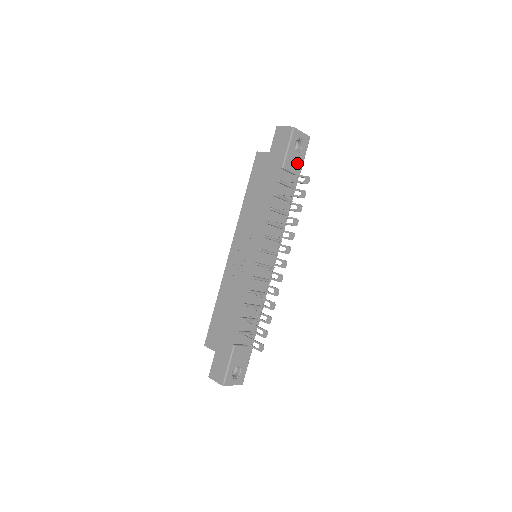
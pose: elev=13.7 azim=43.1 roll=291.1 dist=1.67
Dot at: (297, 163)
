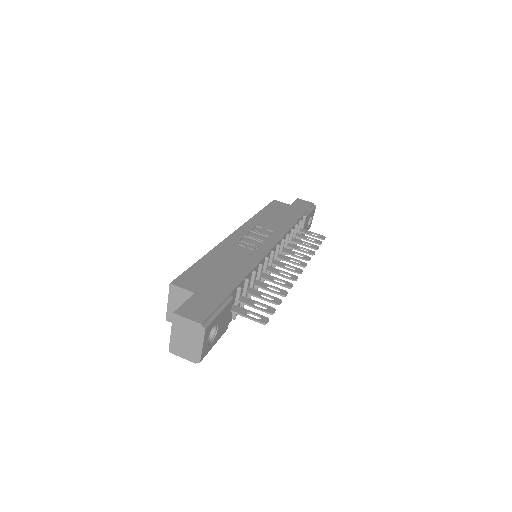
Dot at: (305, 229)
